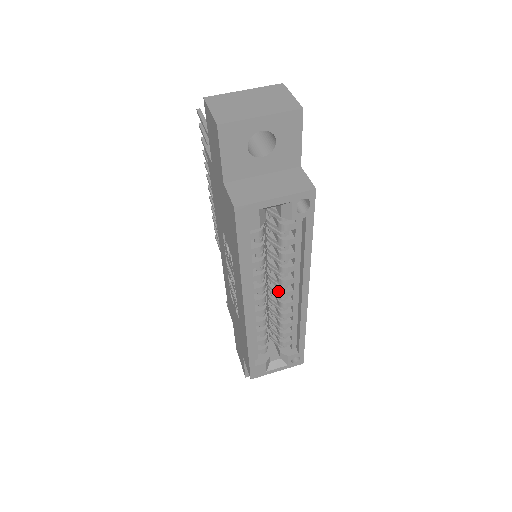
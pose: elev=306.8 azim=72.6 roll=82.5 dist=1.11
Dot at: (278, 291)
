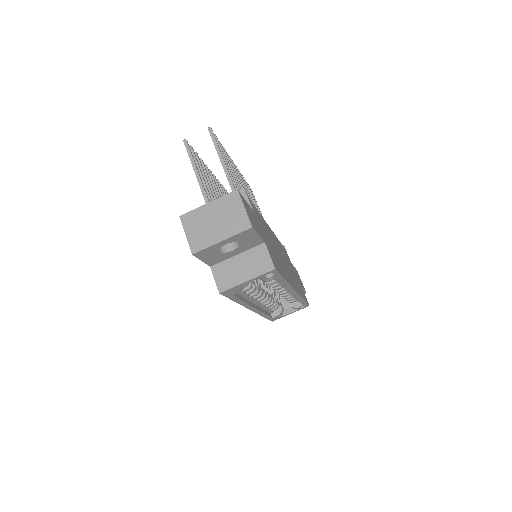
Dot at: occluded
